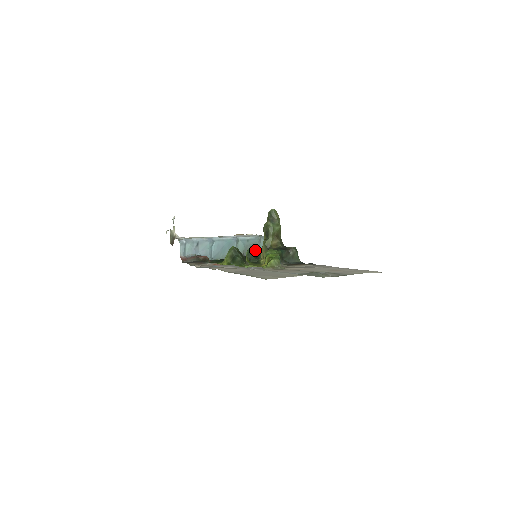
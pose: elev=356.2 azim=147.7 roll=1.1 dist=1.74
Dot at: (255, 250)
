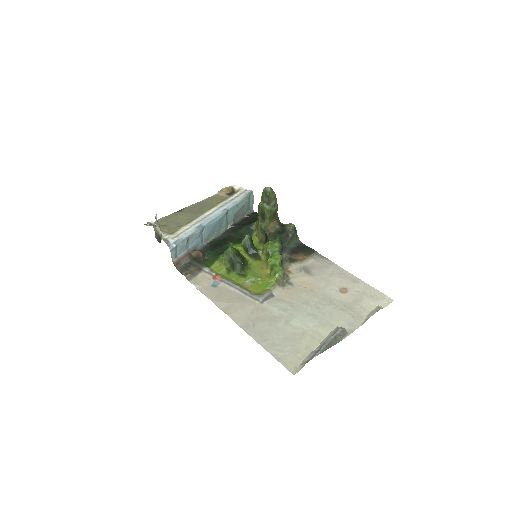
Dot at: (245, 210)
